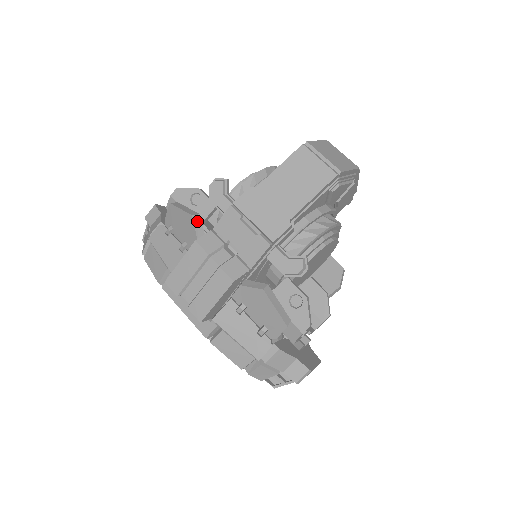
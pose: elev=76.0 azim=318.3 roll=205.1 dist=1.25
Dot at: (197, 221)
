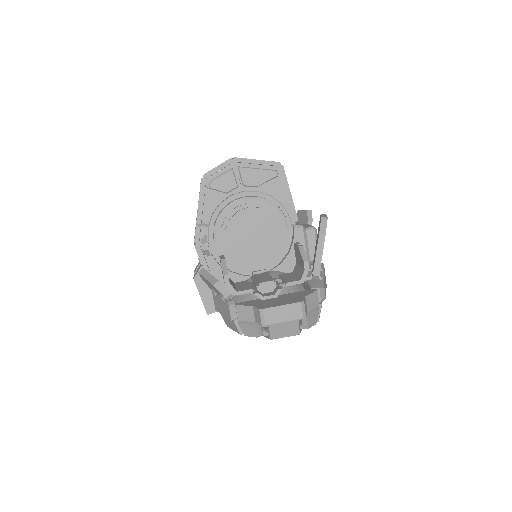
Dot at: occluded
